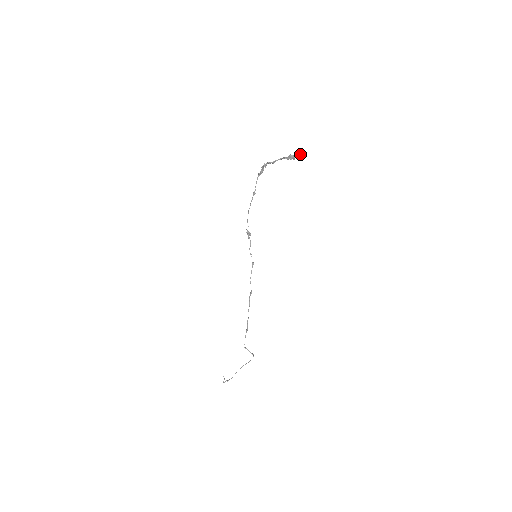
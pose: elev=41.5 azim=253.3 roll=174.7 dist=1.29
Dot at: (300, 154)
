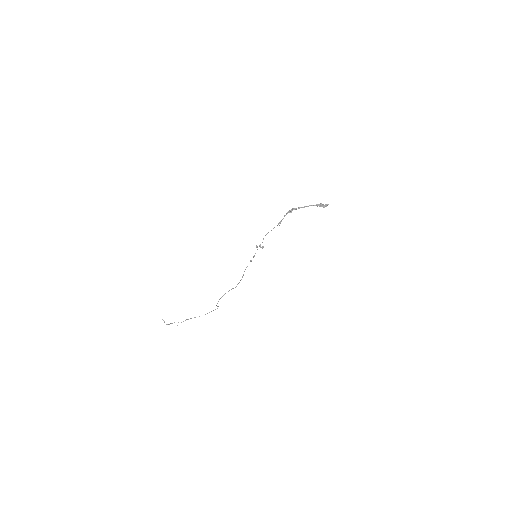
Dot at: occluded
